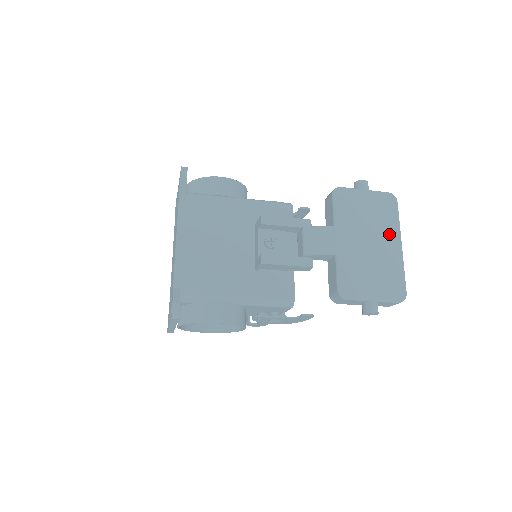
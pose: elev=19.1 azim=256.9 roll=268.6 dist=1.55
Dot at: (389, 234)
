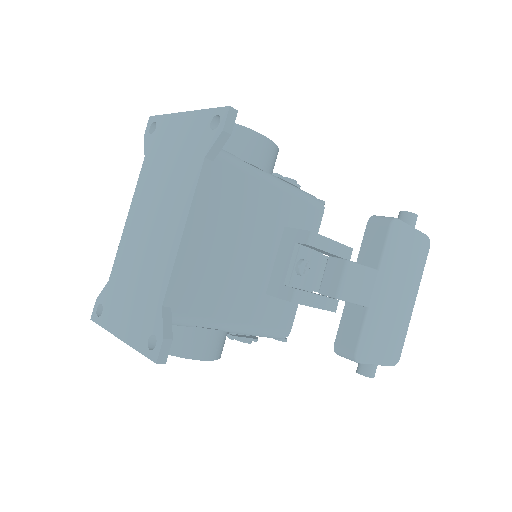
Dot at: (412, 287)
